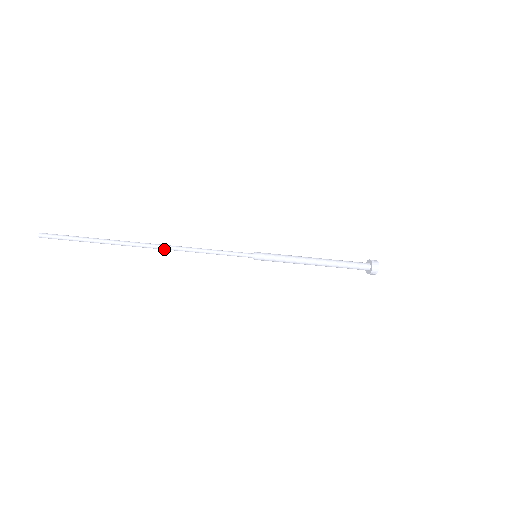
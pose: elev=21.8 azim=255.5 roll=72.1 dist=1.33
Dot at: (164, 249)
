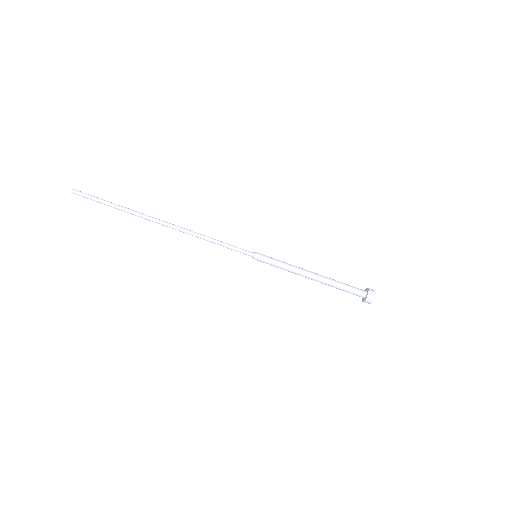
Dot at: (174, 227)
